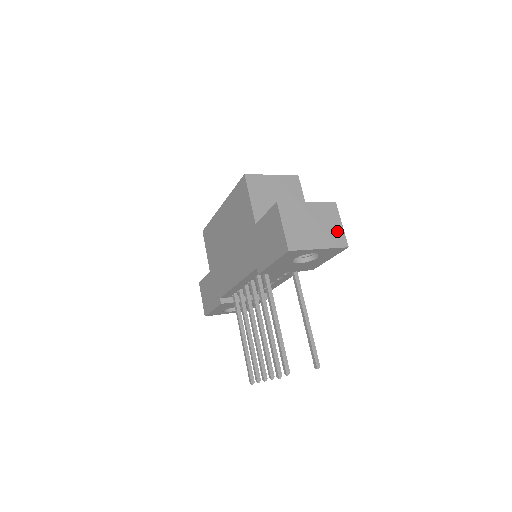
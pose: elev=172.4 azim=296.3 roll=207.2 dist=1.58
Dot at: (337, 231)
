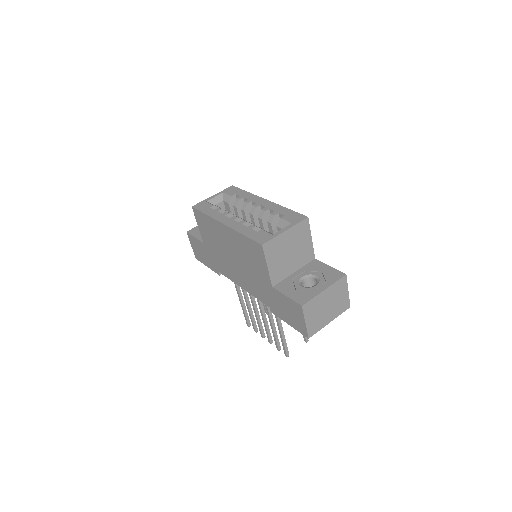
Dot at: (344, 300)
